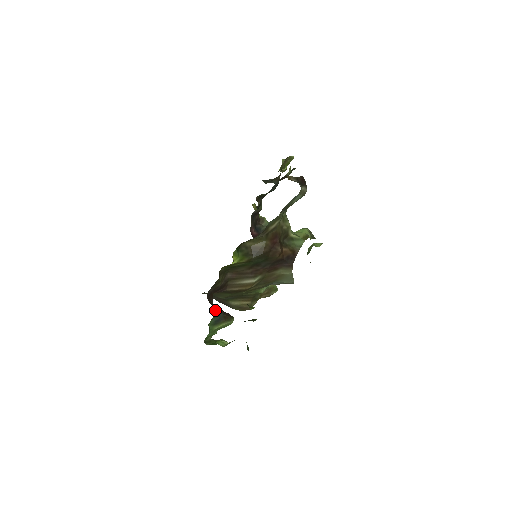
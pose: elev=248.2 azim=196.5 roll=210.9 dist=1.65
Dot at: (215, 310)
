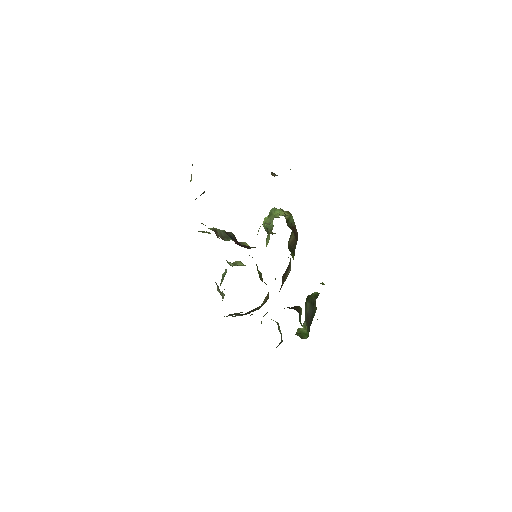
Dot at: occluded
